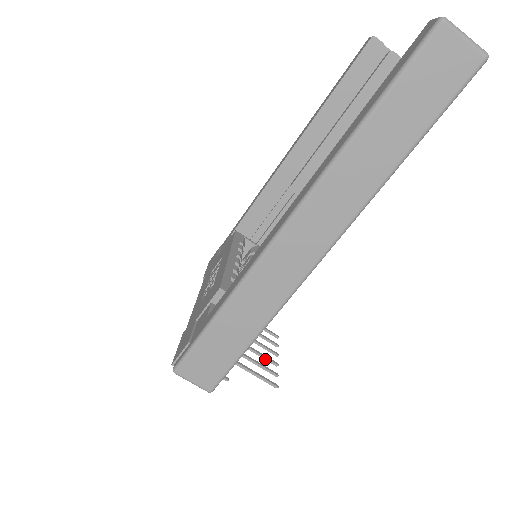
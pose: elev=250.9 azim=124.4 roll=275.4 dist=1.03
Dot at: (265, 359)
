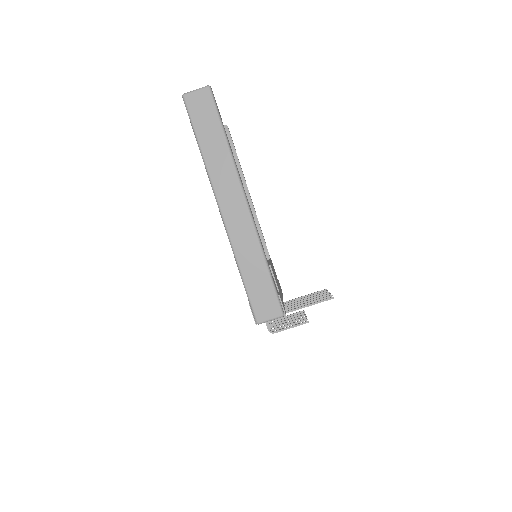
Dot at: occluded
